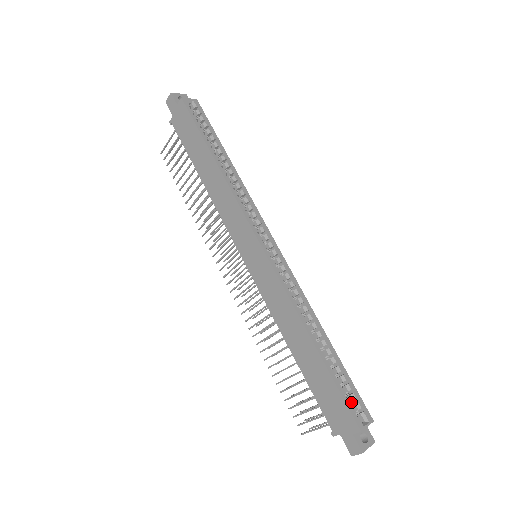
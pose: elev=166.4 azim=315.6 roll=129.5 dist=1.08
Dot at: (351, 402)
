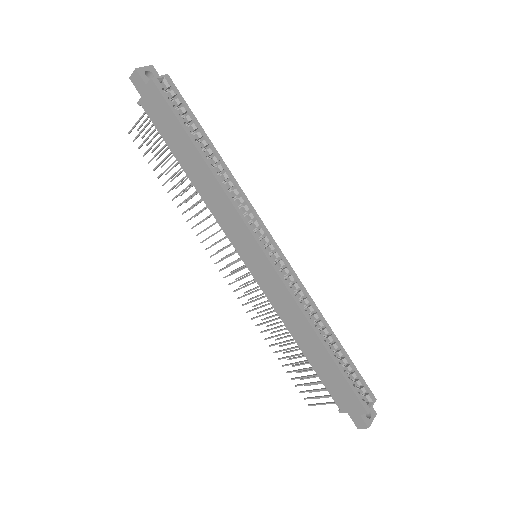
Dot at: (357, 387)
